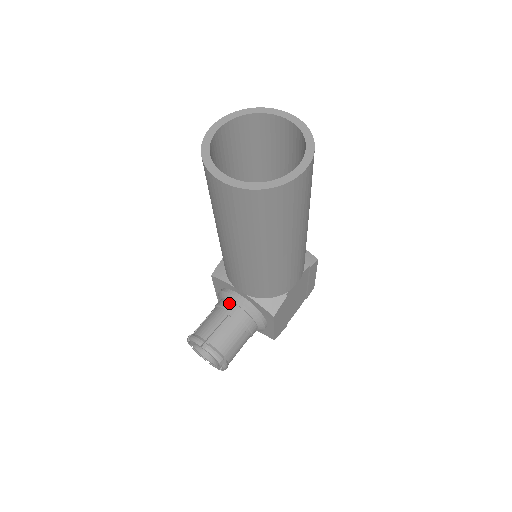
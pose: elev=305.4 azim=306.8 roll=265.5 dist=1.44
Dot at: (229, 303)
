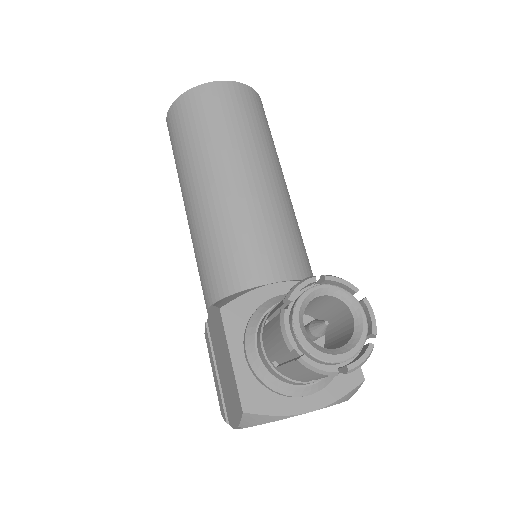
Dot at: occluded
